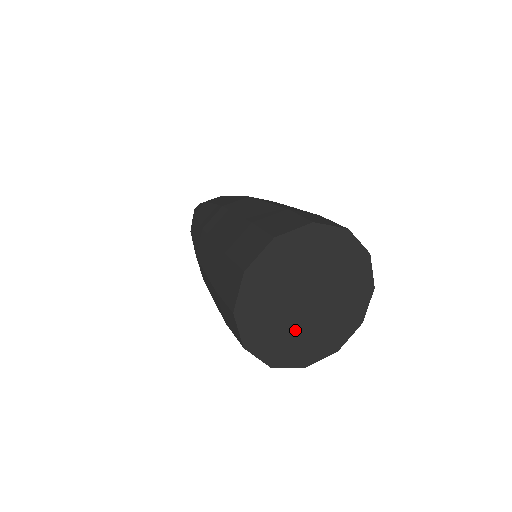
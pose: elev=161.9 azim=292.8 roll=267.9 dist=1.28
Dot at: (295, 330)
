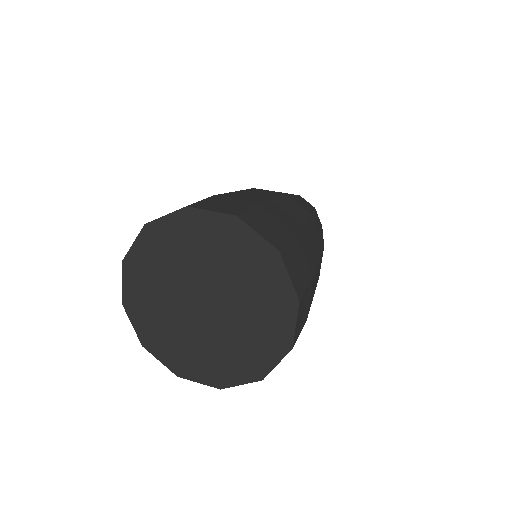
Dot at: (197, 338)
